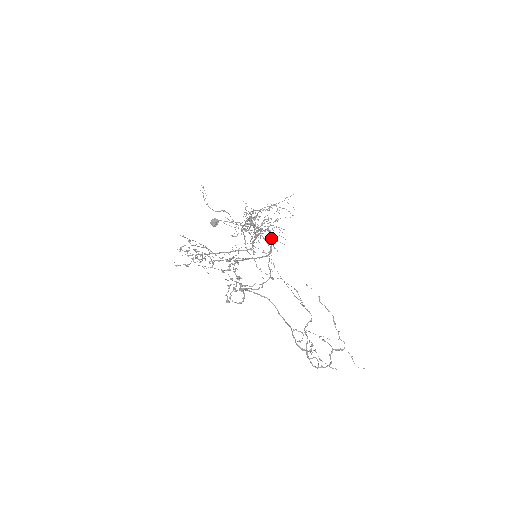
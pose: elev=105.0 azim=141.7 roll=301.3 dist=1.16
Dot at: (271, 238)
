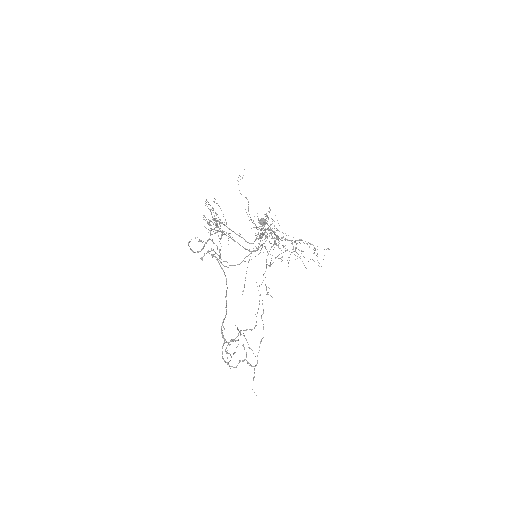
Dot at: (263, 243)
